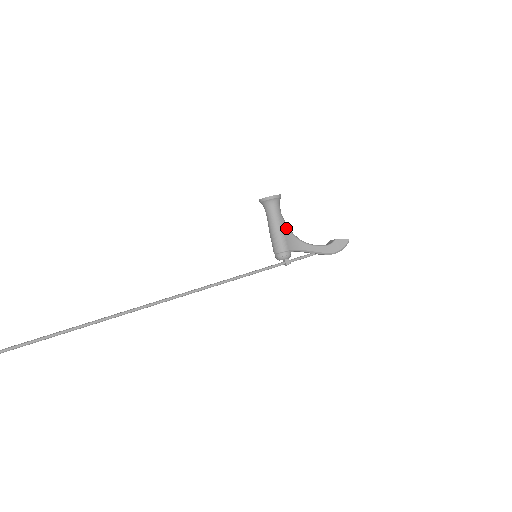
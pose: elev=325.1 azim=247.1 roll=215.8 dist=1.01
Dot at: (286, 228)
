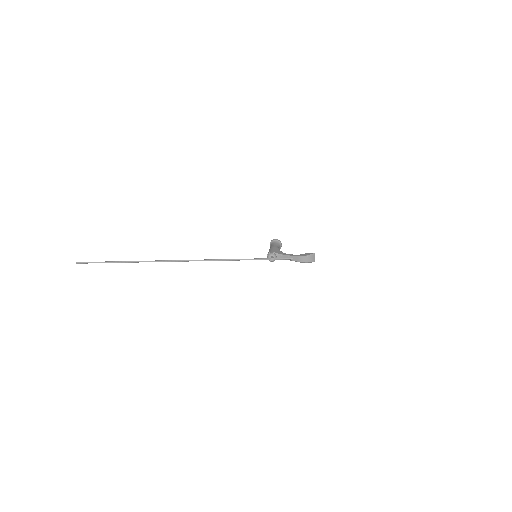
Dot at: (277, 248)
